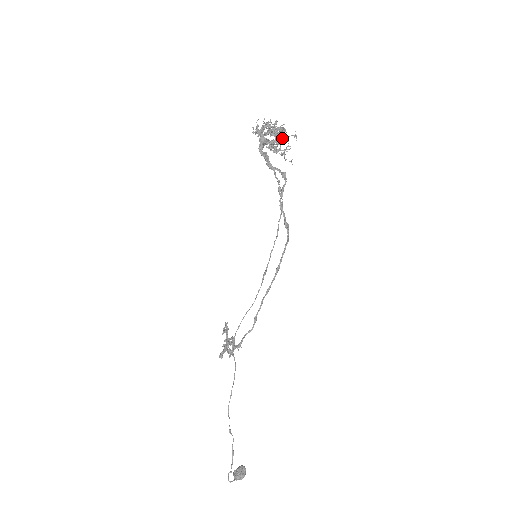
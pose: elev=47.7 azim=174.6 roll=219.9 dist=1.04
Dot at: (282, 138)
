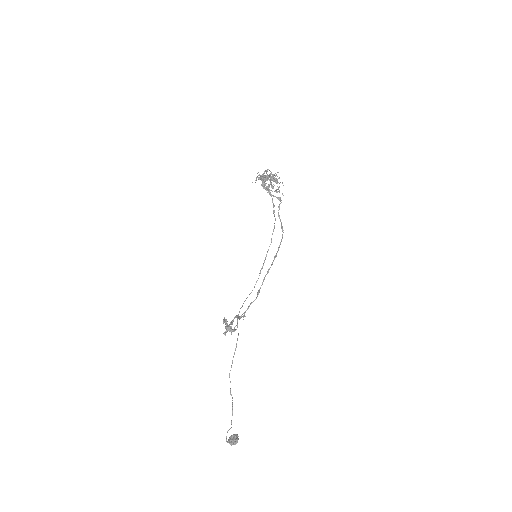
Dot at: (276, 181)
